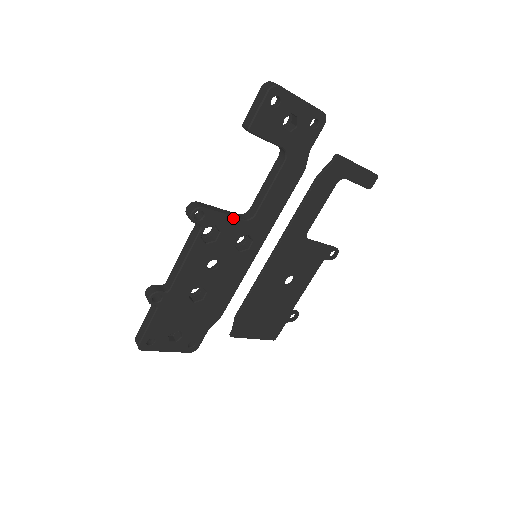
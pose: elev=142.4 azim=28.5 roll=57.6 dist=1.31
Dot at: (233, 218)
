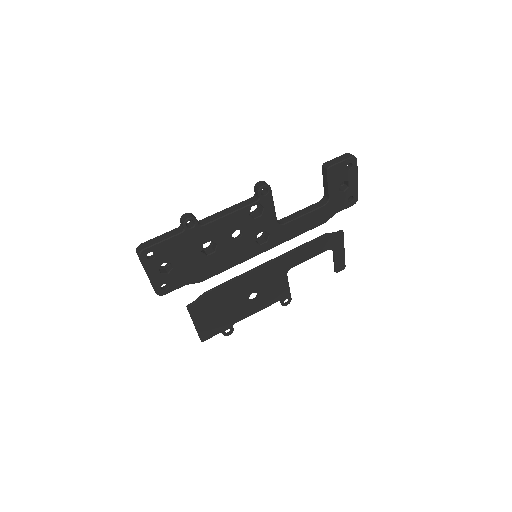
Dot at: (275, 213)
